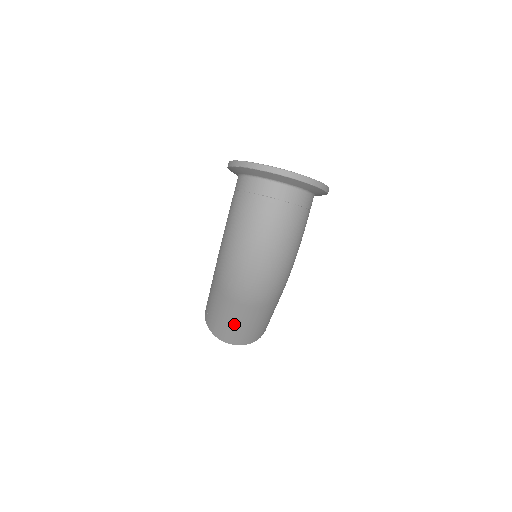
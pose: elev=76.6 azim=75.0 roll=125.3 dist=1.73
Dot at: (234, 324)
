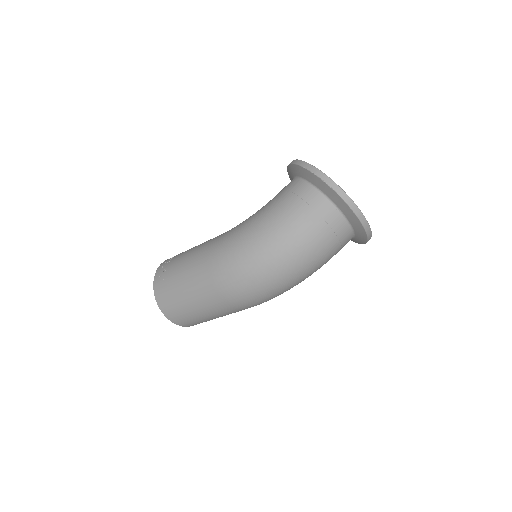
Dot at: (194, 307)
